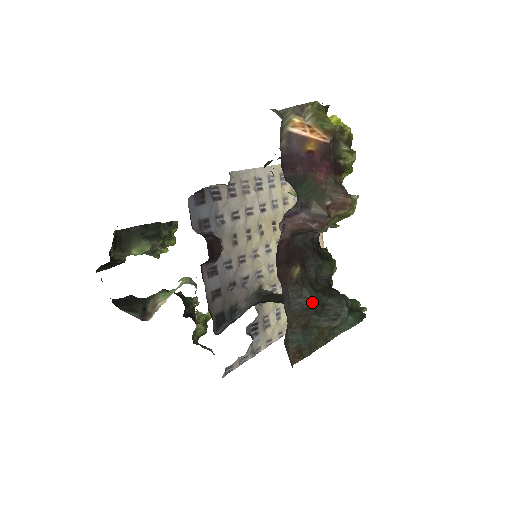
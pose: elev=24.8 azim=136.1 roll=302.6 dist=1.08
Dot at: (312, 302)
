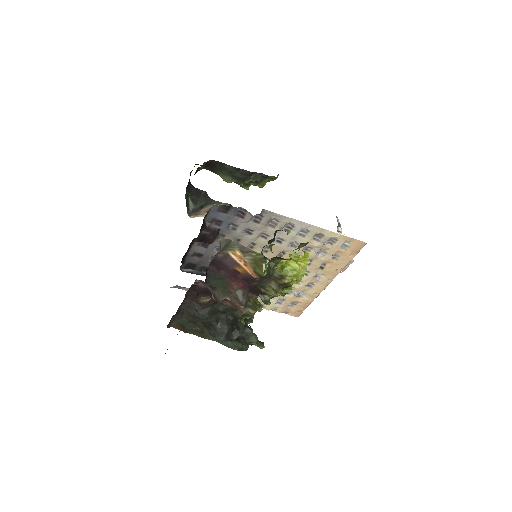
Dot at: (202, 318)
